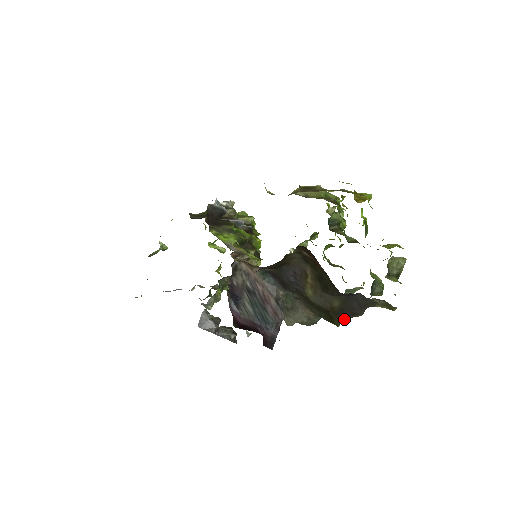
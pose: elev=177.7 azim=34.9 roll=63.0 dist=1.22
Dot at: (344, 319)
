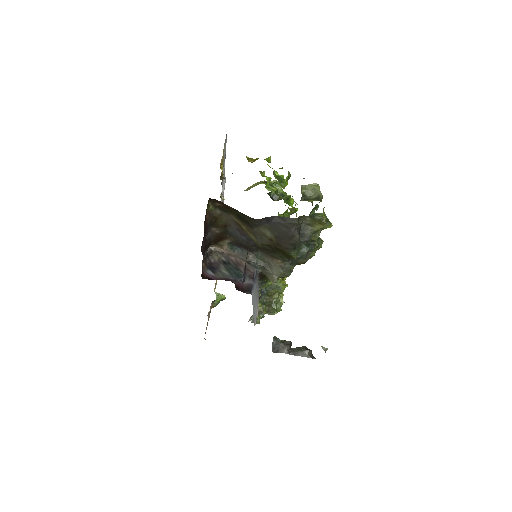
Dot at: (290, 247)
